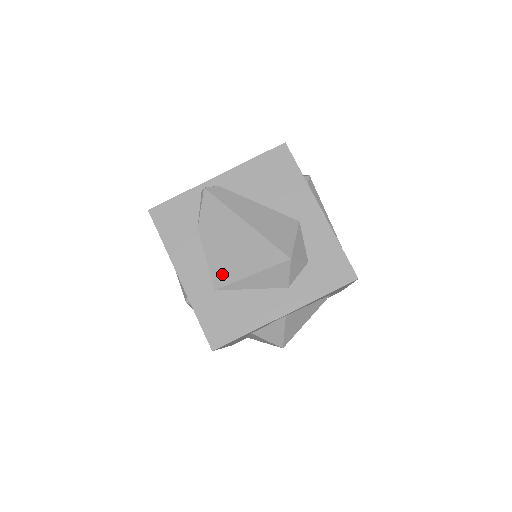
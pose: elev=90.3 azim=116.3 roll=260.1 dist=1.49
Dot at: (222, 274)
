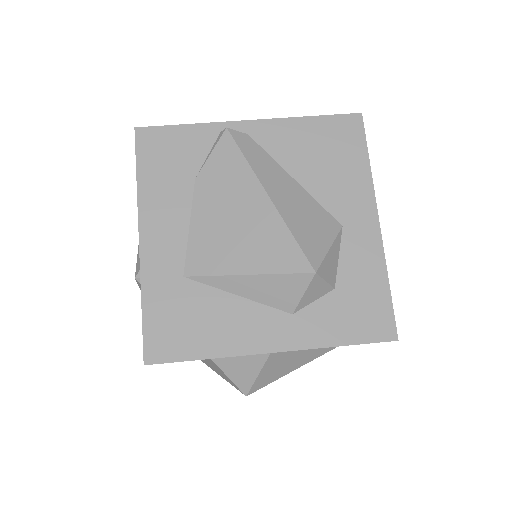
Dot at: (204, 257)
